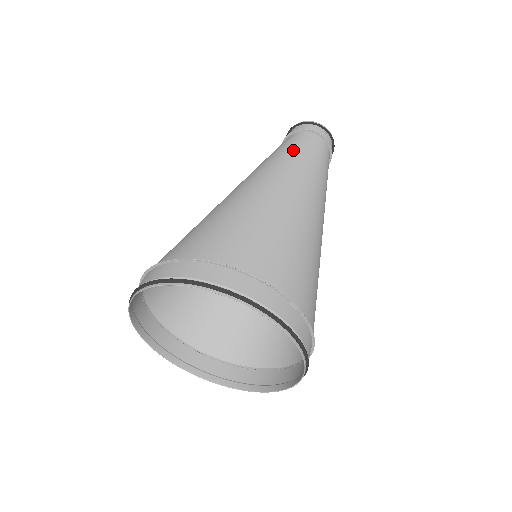
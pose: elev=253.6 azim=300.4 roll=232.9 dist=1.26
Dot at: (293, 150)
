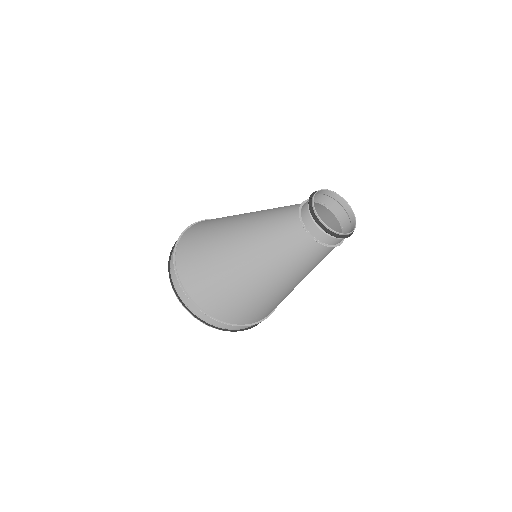
Dot at: (288, 255)
